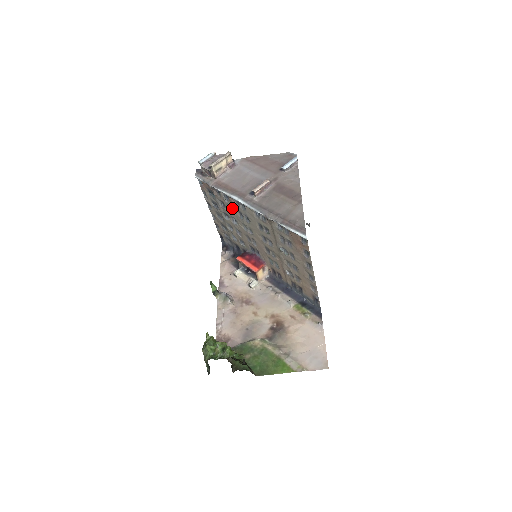
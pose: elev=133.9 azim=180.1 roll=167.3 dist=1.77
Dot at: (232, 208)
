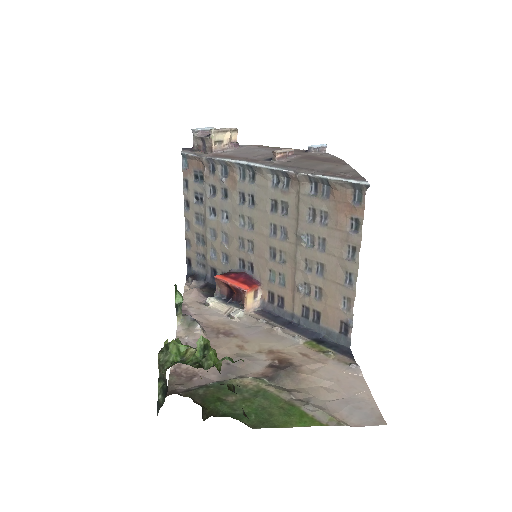
Dot at: (229, 191)
